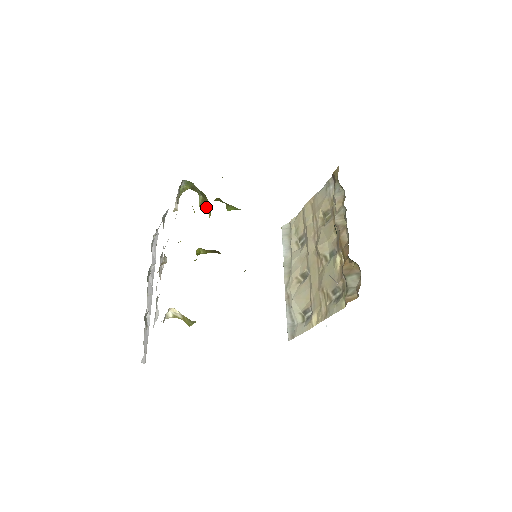
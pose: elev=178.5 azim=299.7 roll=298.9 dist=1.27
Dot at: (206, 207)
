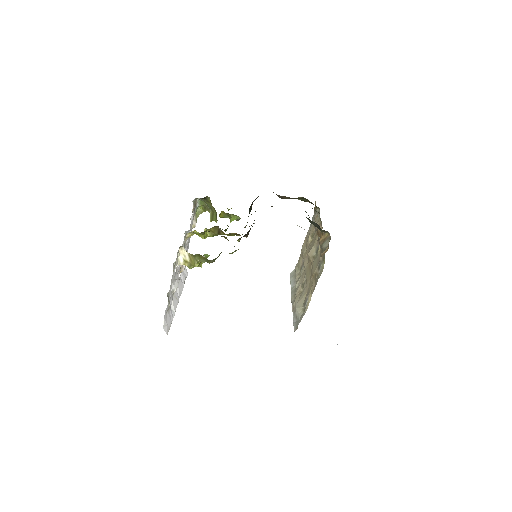
Dot at: (214, 218)
